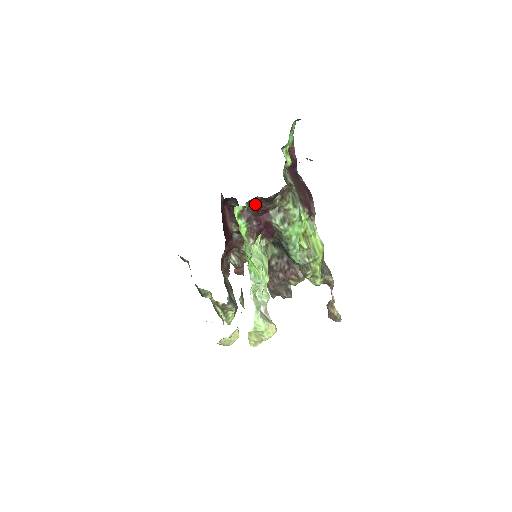
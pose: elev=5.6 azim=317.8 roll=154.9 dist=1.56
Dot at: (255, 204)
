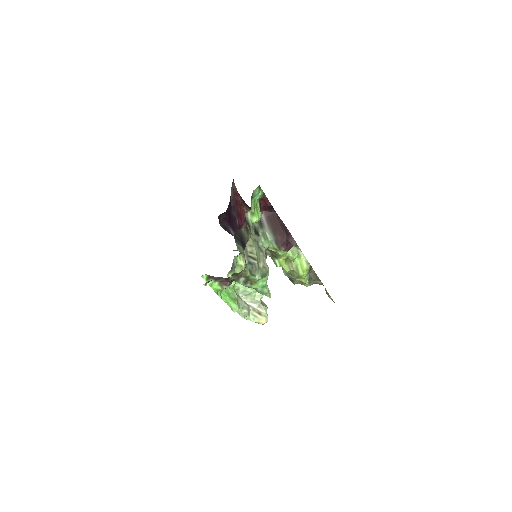
Dot at: occluded
